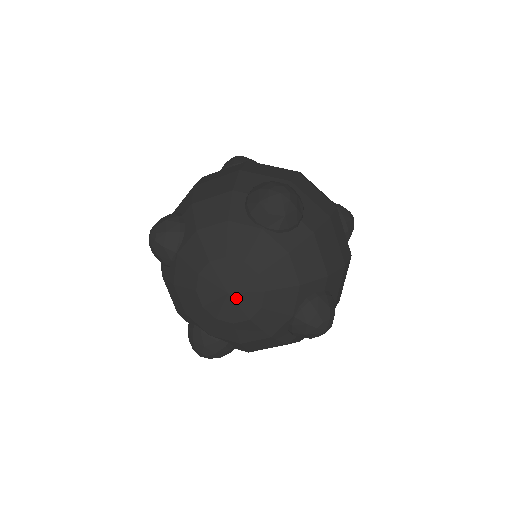
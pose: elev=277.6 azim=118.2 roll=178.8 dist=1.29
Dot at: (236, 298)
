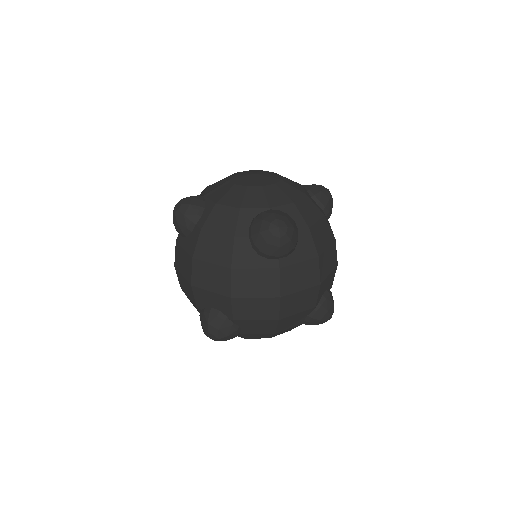
Dot at: (262, 175)
